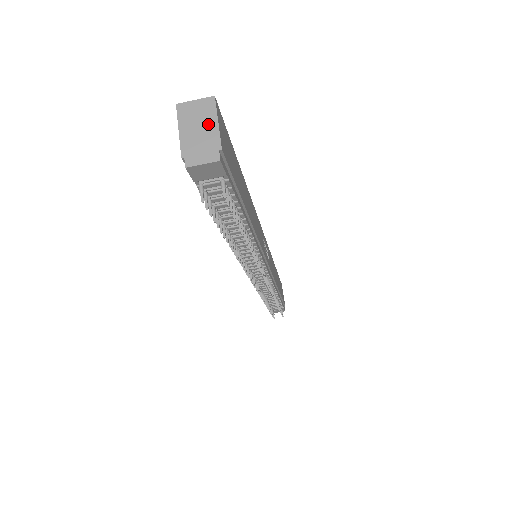
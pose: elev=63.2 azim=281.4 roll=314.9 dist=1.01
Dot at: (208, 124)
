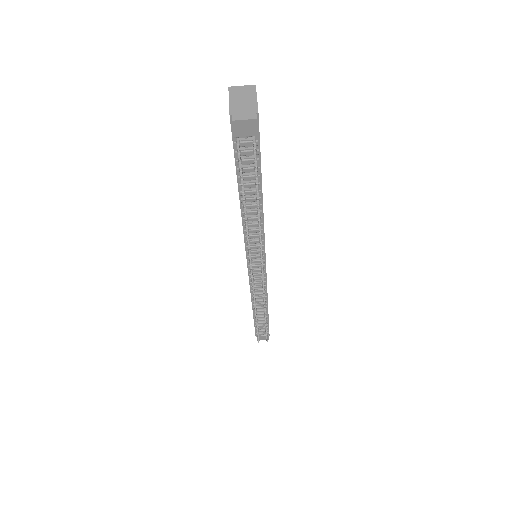
Dot at: (250, 99)
